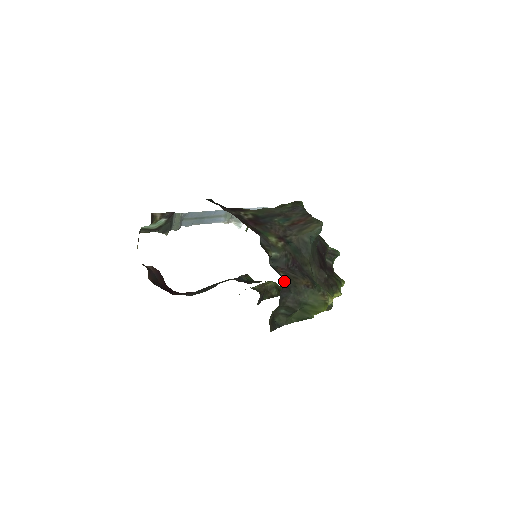
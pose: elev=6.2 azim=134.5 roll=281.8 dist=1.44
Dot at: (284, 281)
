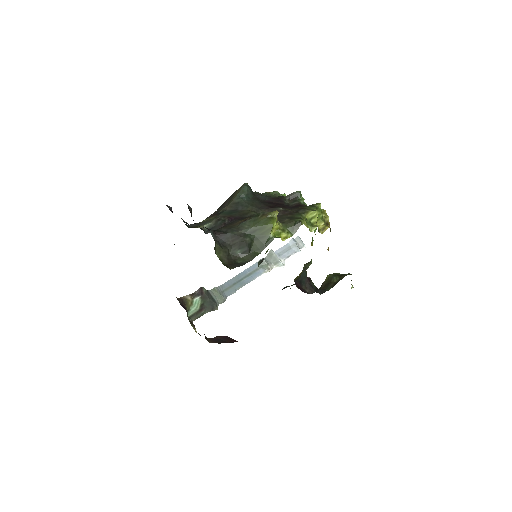
Dot at: (215, 231)
